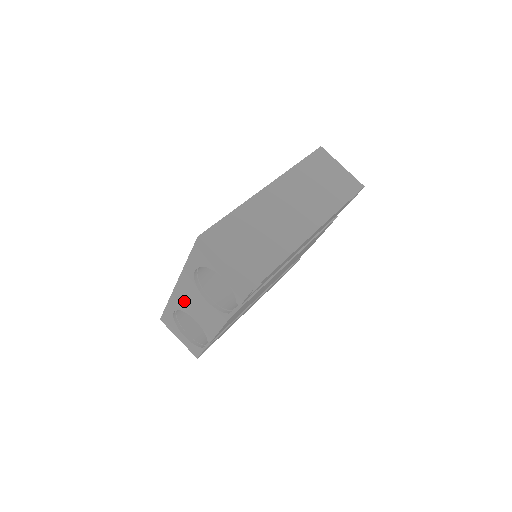
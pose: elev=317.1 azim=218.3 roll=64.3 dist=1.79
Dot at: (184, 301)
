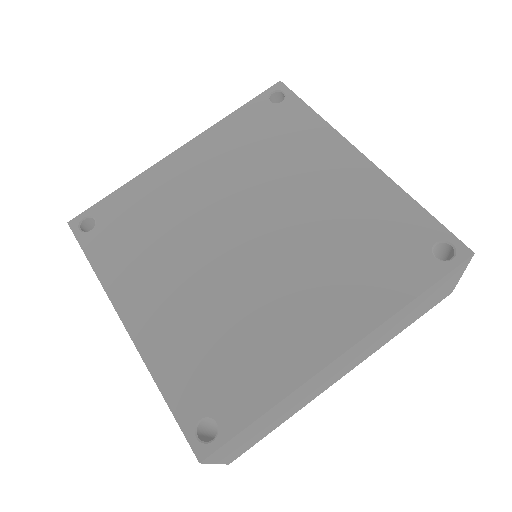
Dot at: occluded
